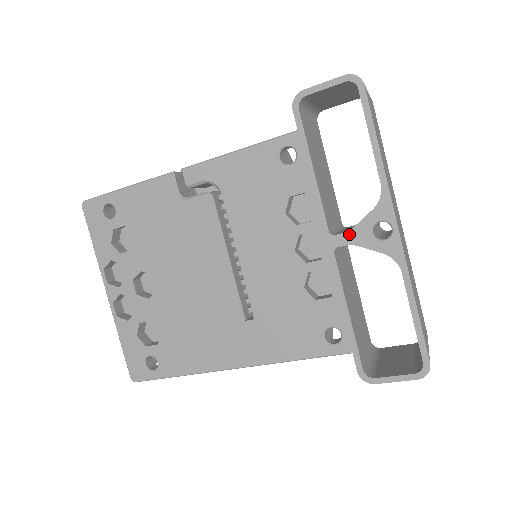
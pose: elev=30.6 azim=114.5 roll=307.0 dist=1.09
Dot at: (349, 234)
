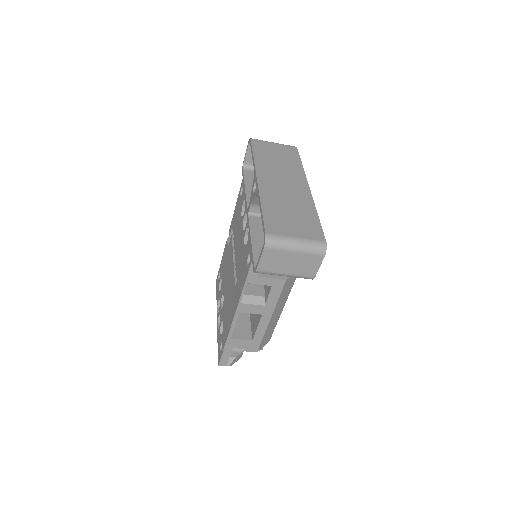
Dot at: (250, 201)
